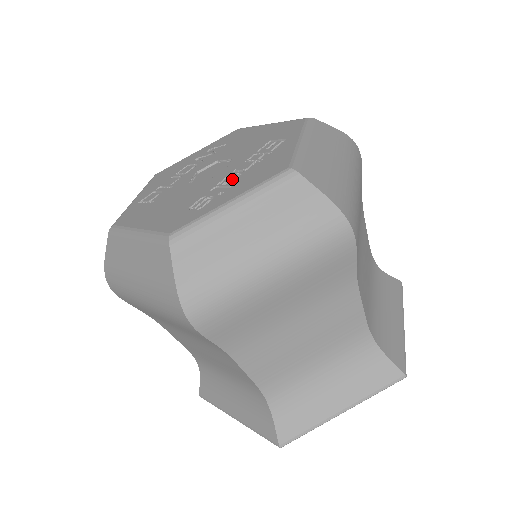
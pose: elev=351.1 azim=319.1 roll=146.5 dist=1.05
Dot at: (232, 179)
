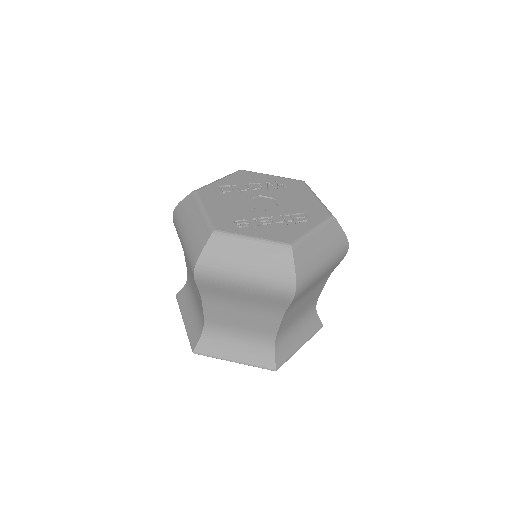
Dot at: (266, 222)
